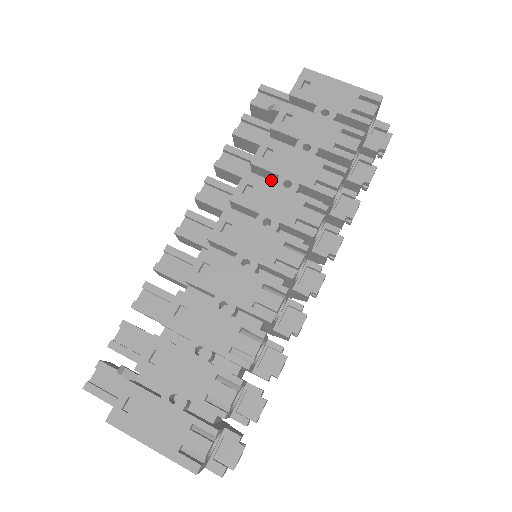
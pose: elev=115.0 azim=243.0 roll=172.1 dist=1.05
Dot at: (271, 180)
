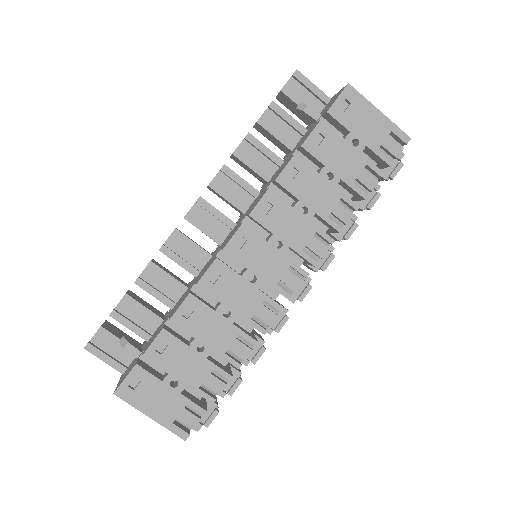
Dot at: (288, 195)
